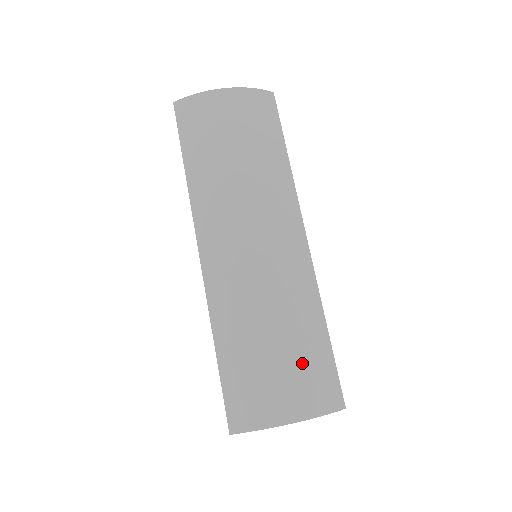
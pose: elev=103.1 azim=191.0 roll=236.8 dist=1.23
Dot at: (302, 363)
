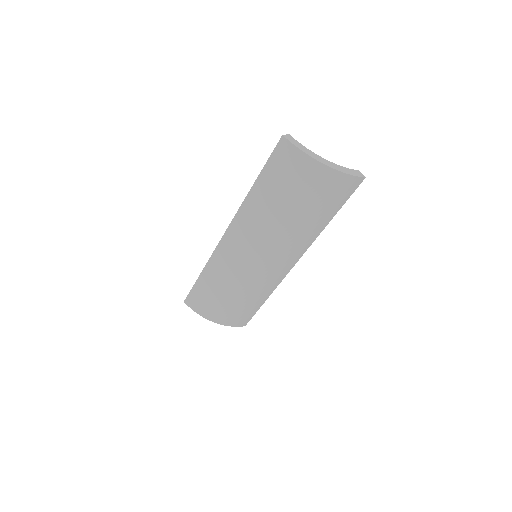
Dot at: (237, 309)
